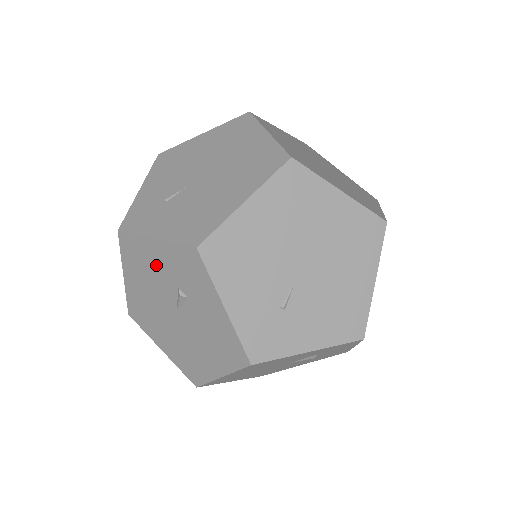
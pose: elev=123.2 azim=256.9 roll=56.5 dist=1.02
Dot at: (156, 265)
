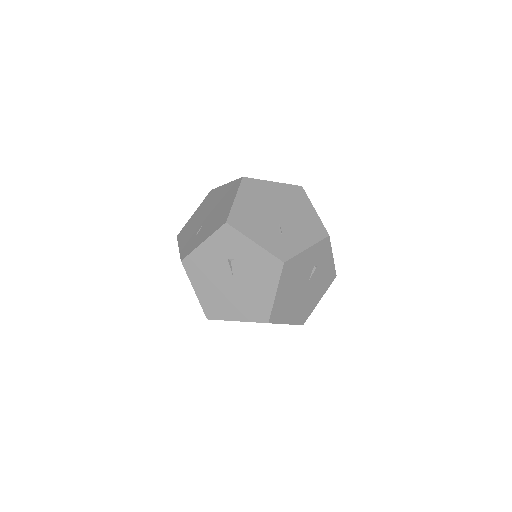
Dot at: (210, 258)
